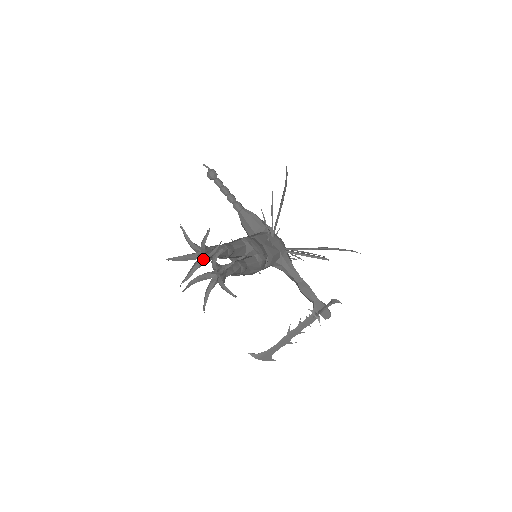
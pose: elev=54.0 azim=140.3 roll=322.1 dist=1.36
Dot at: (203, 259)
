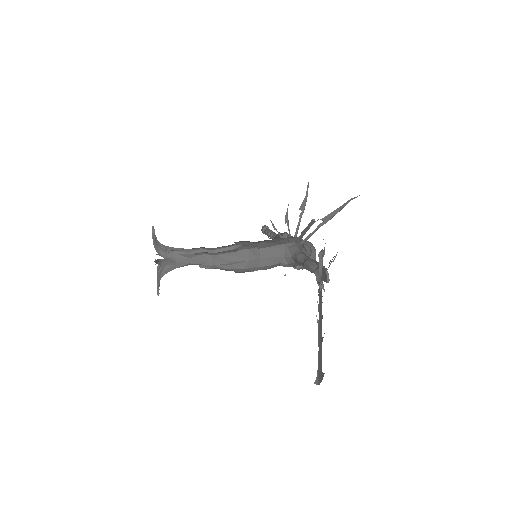
Dot at: occluded
